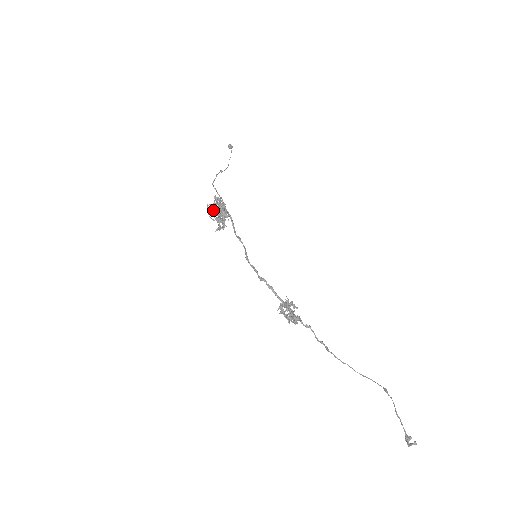
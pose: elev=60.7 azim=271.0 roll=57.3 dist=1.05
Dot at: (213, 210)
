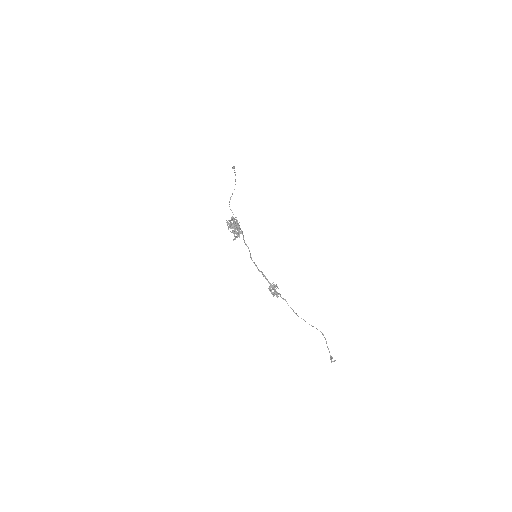
Dot at: occluded
